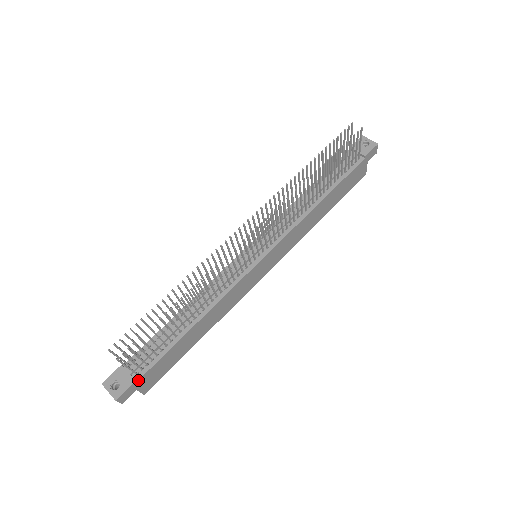
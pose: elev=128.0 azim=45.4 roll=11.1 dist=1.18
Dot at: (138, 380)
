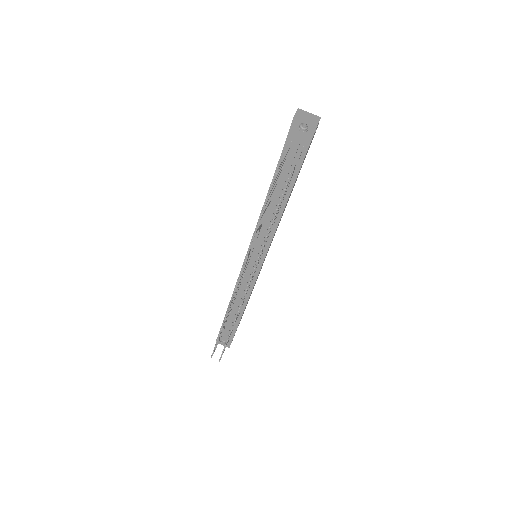
Dot at: (233, 337)
